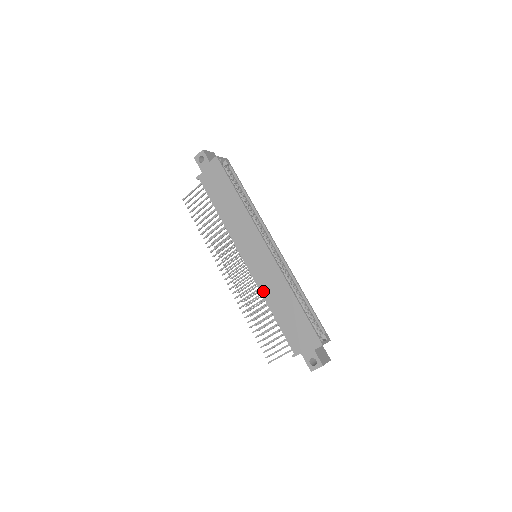
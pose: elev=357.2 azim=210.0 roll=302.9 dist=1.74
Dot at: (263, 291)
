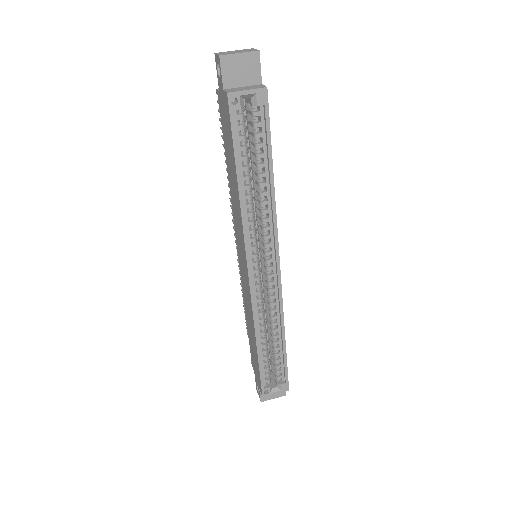
Dot at: (244, 298)
